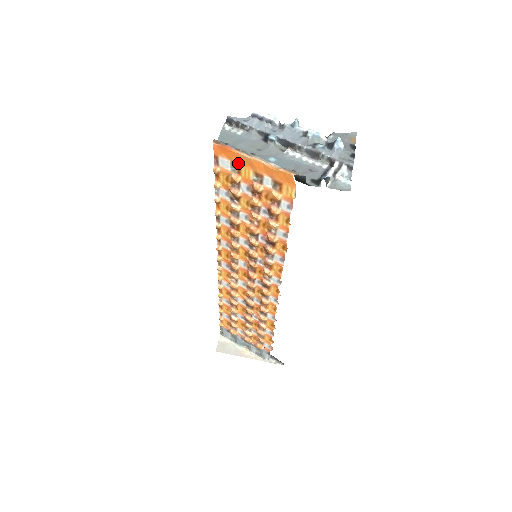
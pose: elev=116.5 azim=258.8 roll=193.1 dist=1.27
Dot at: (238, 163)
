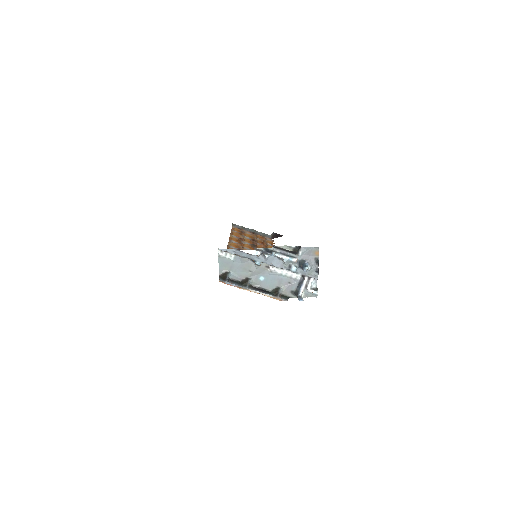
Dot at: occluded
